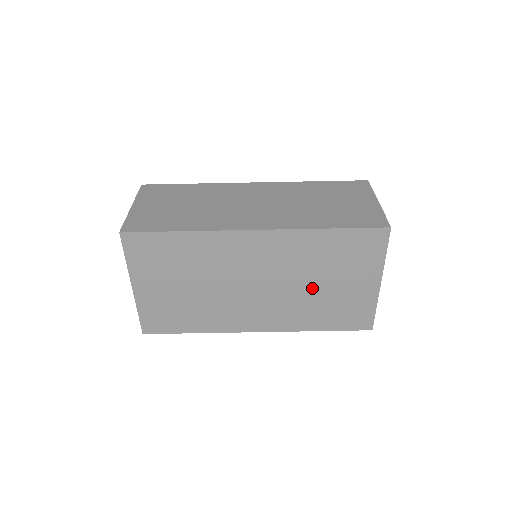
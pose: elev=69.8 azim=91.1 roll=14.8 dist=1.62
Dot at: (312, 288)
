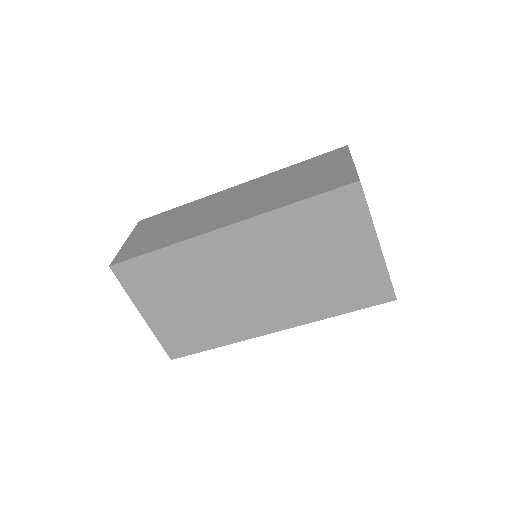
Dot at: (309, 270)
